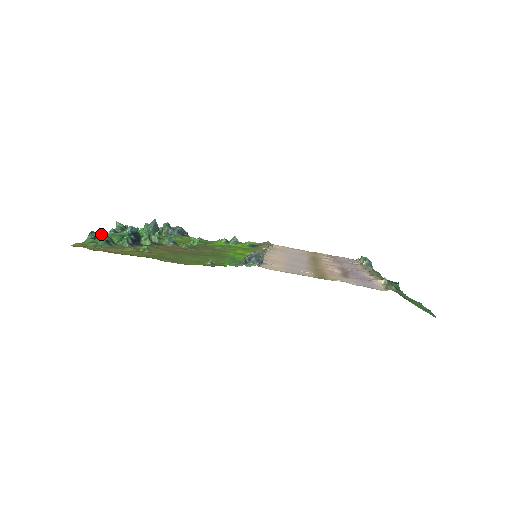
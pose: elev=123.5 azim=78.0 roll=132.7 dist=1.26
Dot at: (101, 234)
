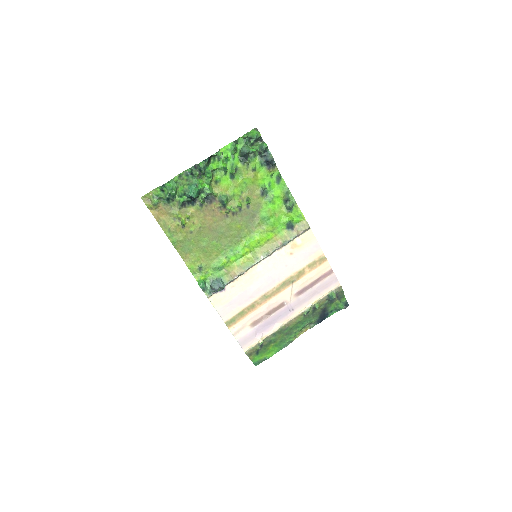
Dot at: (167, 192)
